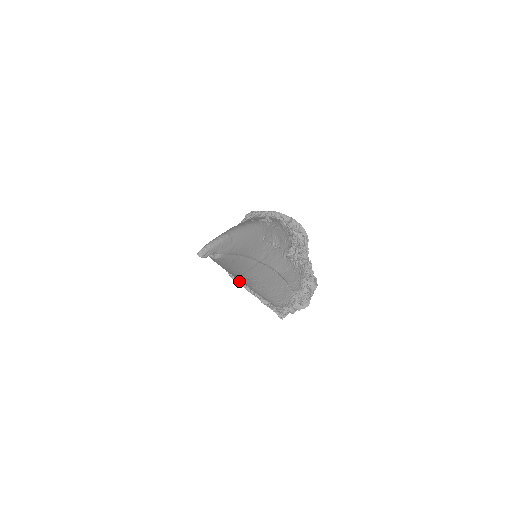
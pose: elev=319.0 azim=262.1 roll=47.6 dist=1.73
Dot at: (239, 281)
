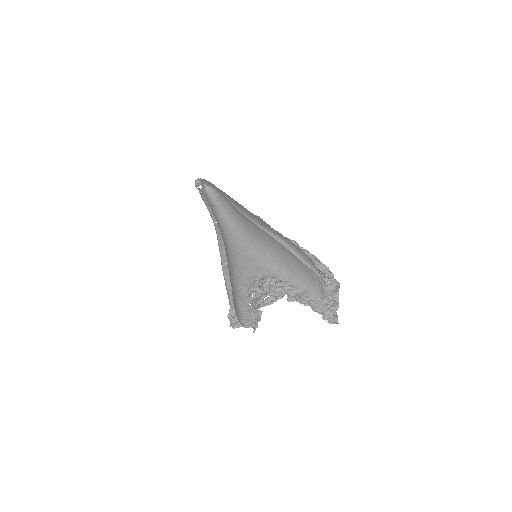
Dot at: (264, 289)
